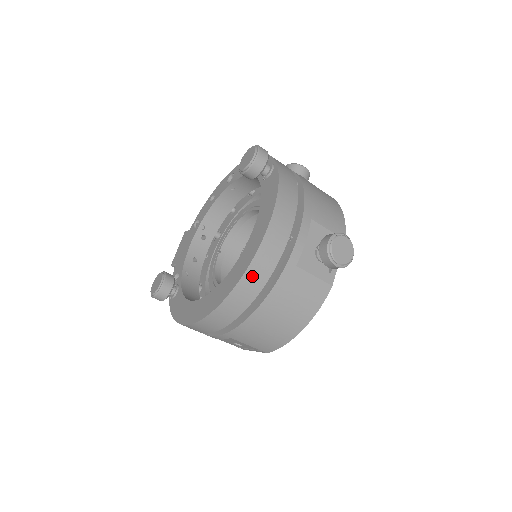
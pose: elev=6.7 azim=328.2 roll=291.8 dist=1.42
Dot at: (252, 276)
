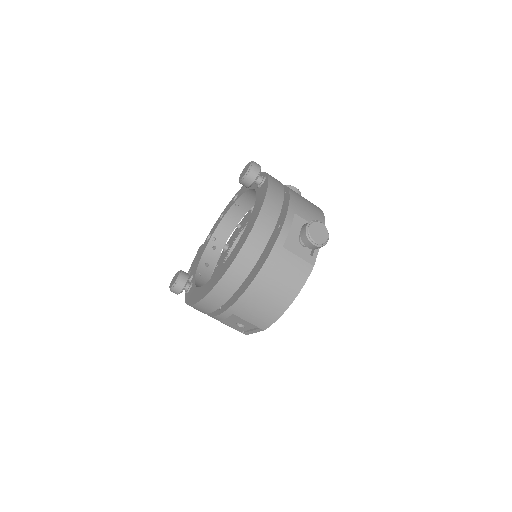
Dot at: (247, 253)
